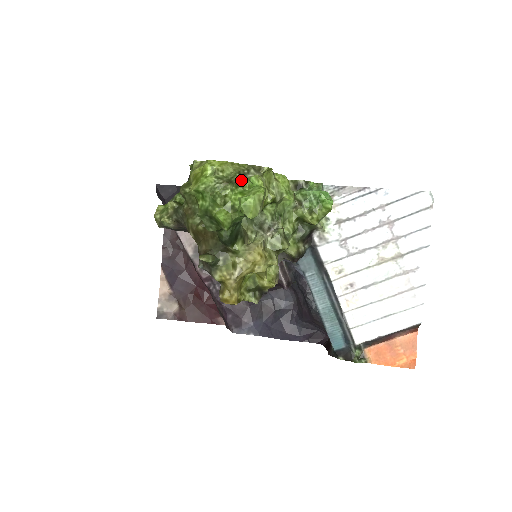
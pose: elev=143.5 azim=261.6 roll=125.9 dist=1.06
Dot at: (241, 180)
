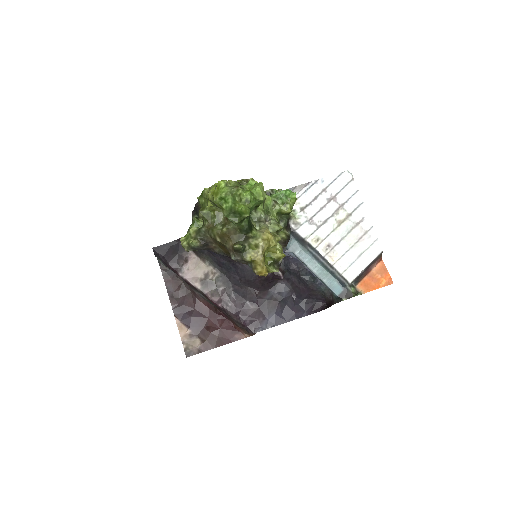
Dot at: (242, 186)
